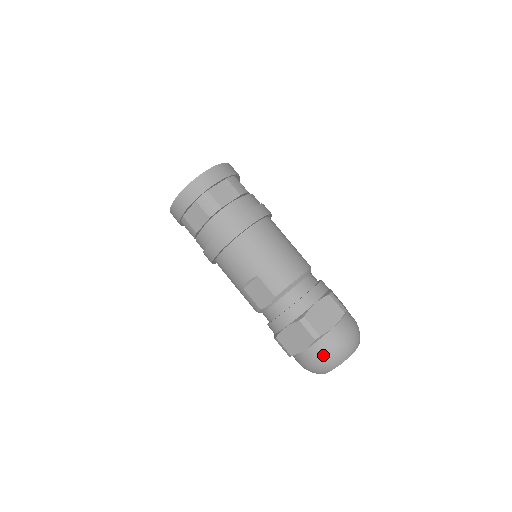
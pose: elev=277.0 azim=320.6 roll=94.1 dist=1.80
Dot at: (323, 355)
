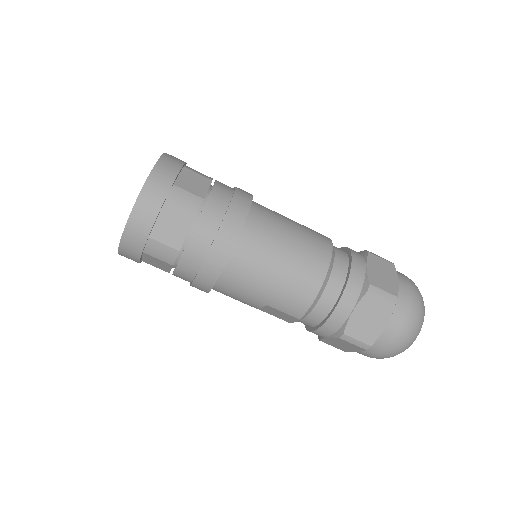
Dot at: (381, 355)
